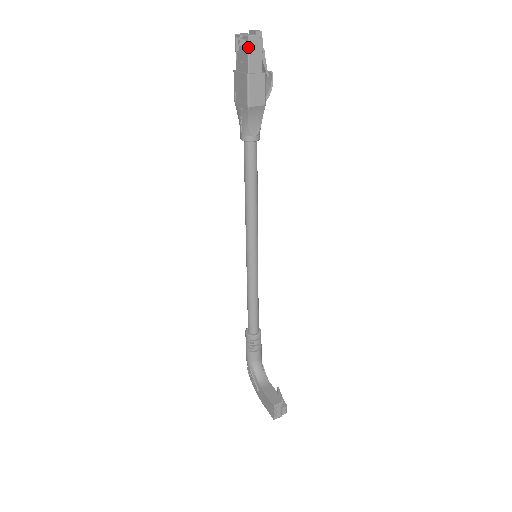
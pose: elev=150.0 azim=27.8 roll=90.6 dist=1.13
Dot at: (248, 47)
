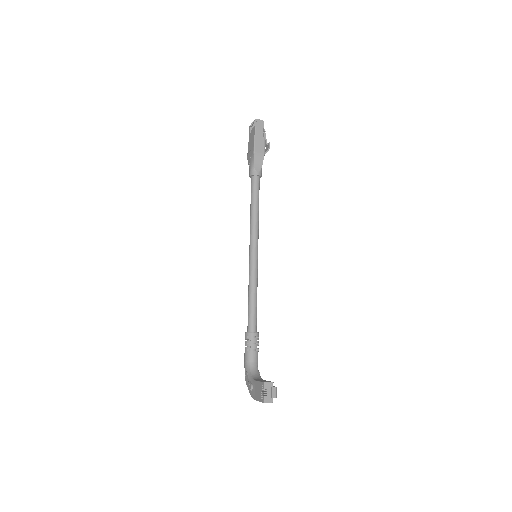
Dot at: (255, 124)
